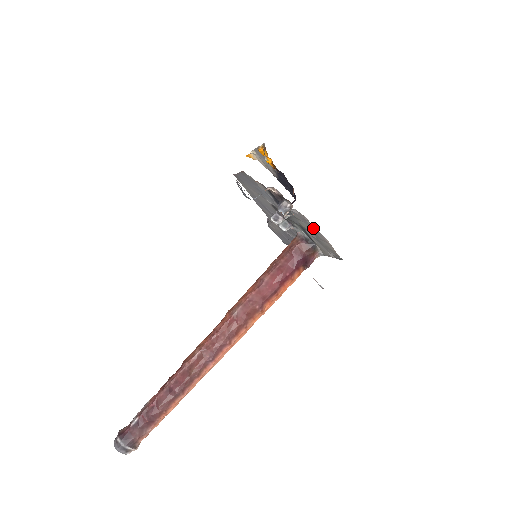
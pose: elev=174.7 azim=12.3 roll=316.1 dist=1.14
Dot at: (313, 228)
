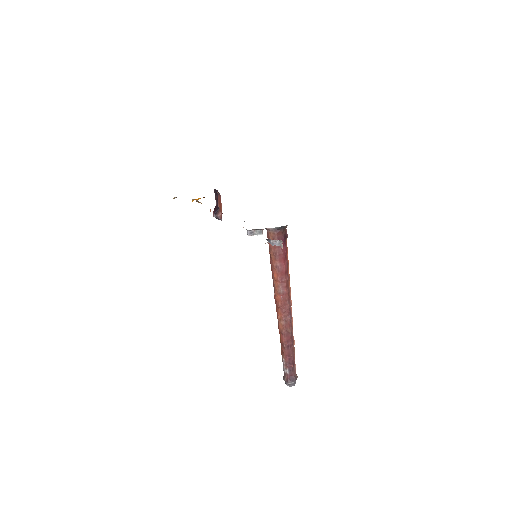
Dot at: occluded
